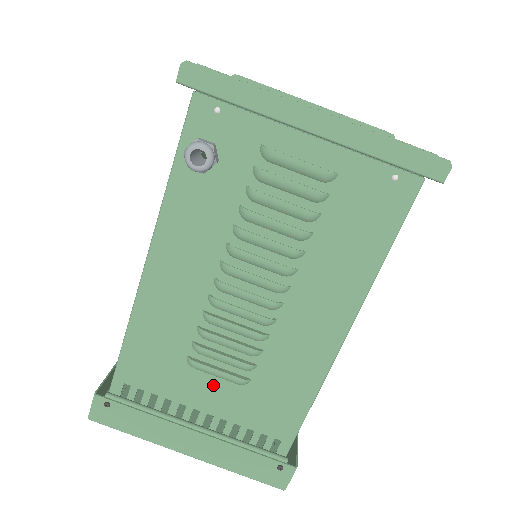
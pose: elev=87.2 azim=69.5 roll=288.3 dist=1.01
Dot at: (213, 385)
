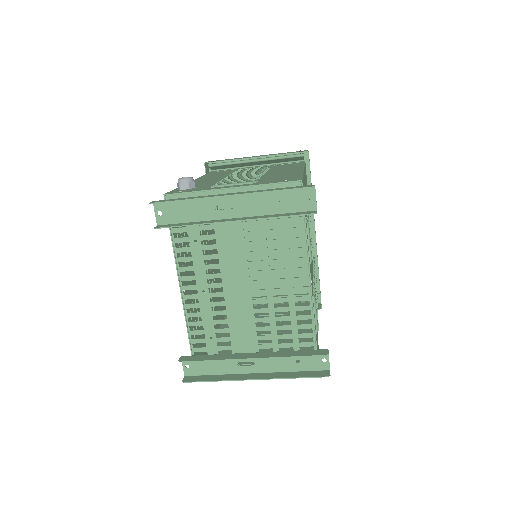
Dot at: occluded
